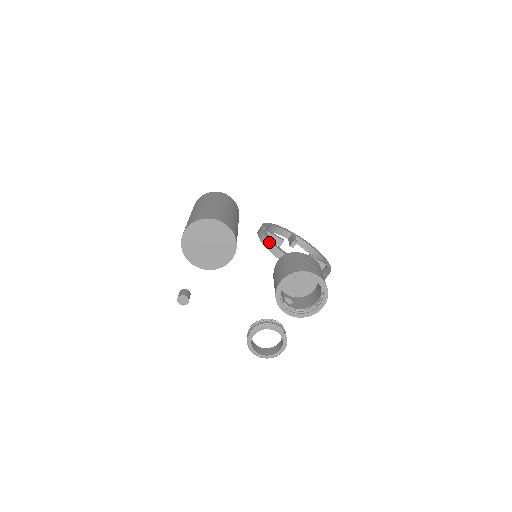
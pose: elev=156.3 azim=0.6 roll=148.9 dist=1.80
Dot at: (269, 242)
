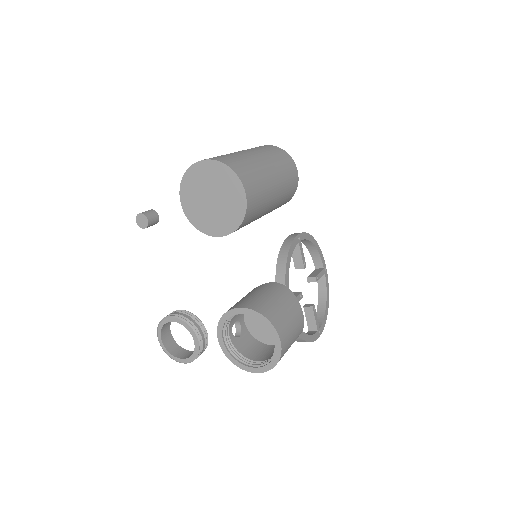
Dot at: (286, 256)
